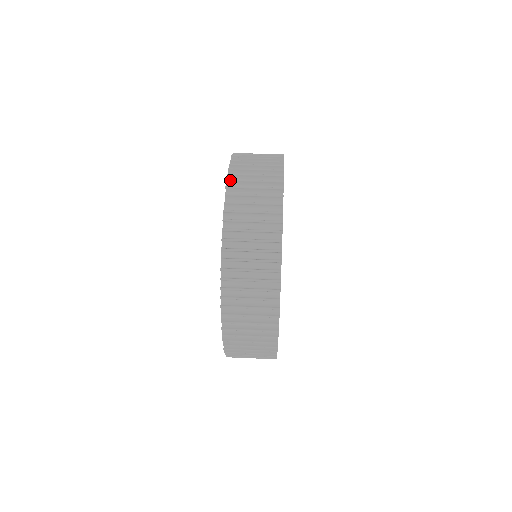
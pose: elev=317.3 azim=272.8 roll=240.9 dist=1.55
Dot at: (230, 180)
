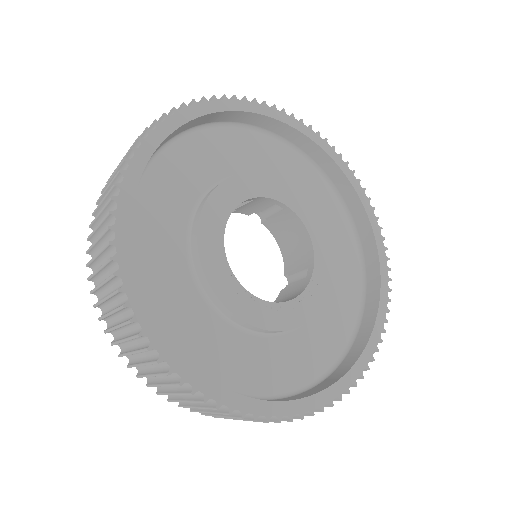
Dot at: occluded
